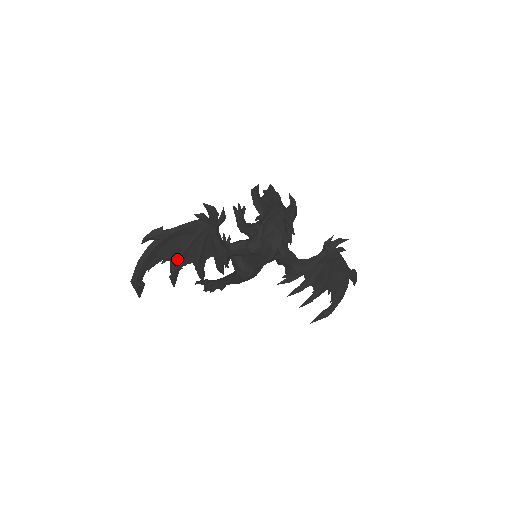
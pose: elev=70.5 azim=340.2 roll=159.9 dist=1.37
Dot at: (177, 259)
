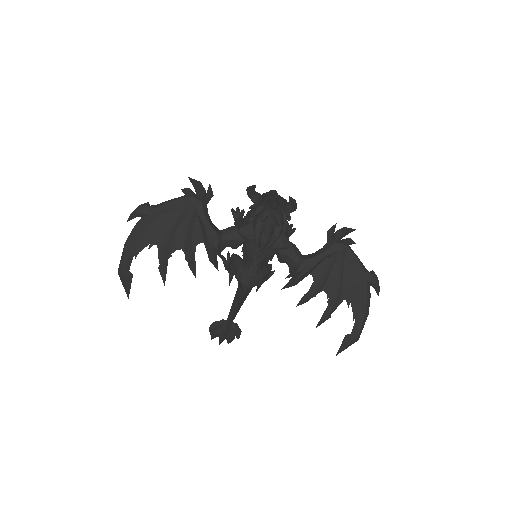
Dot at: (165, 242)
